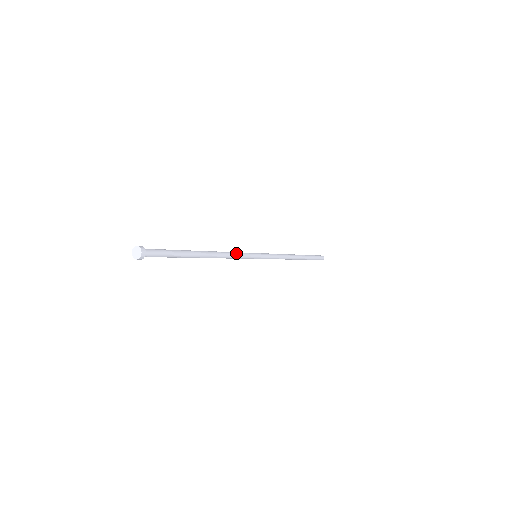
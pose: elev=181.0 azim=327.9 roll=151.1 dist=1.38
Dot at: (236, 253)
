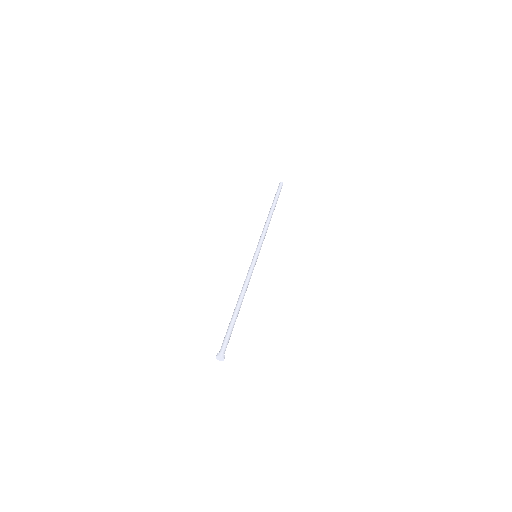
Dot at: (249, 276)
